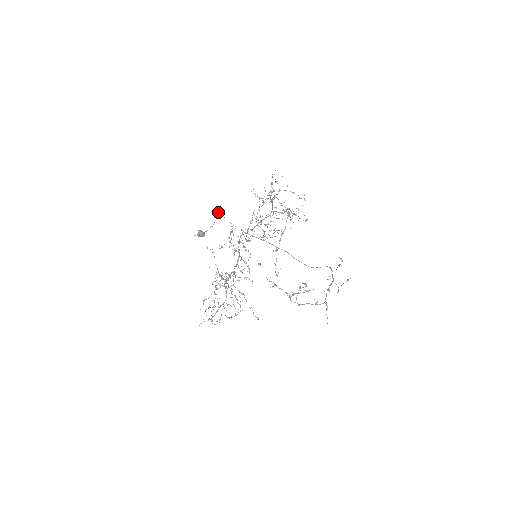
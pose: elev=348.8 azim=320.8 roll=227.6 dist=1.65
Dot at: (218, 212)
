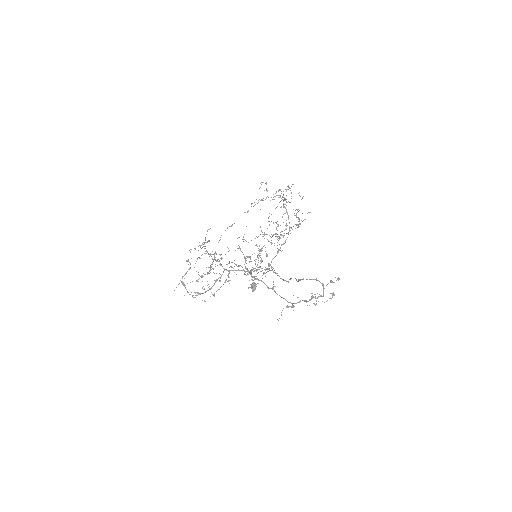
Dot at: occluded
